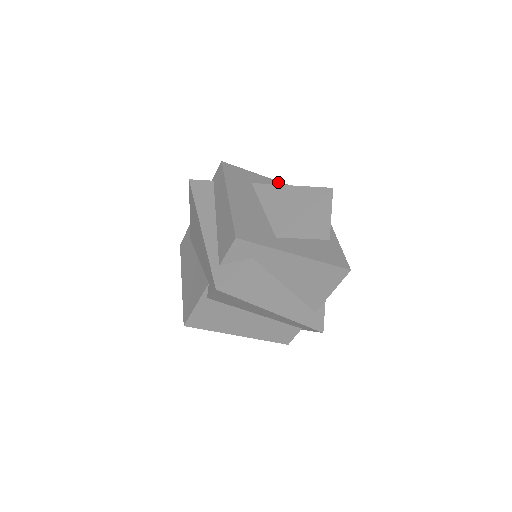
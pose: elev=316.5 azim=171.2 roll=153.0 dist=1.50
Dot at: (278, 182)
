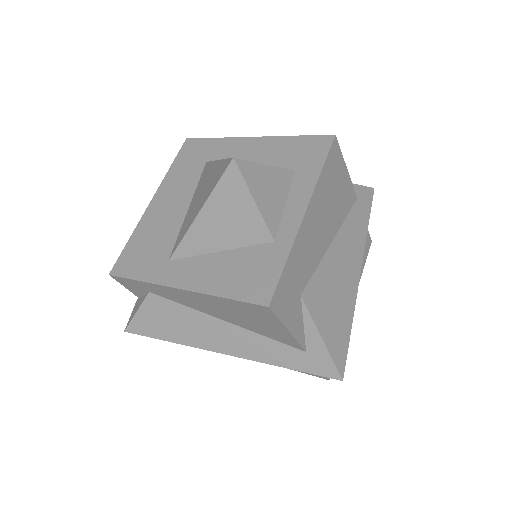
Dot at: (260, 139)
